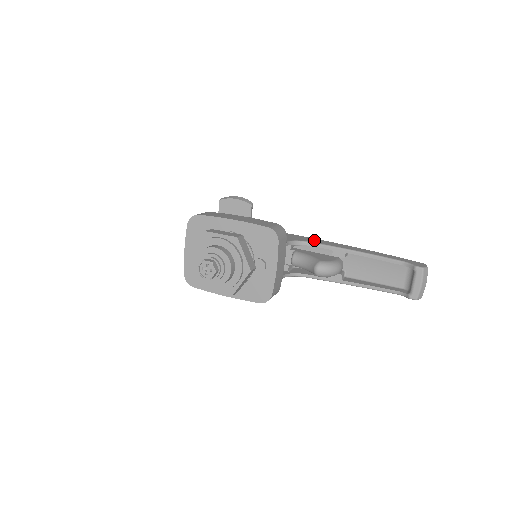
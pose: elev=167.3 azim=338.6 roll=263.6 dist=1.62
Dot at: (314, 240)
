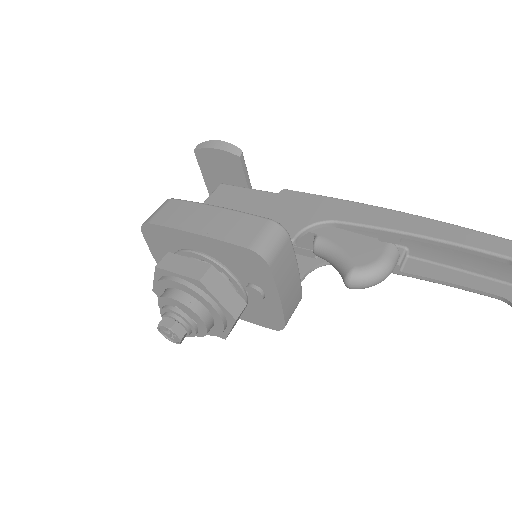
Dot at: (346, 211)
